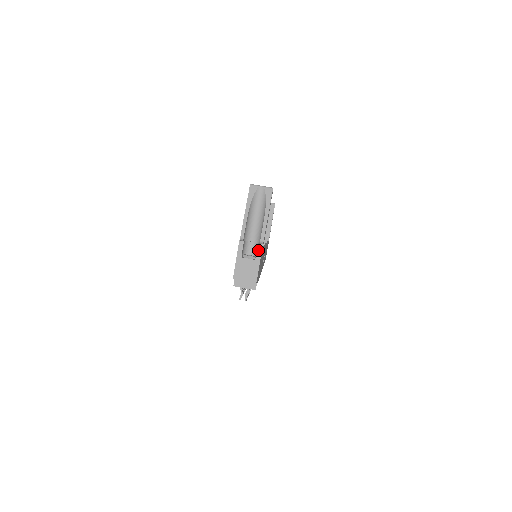
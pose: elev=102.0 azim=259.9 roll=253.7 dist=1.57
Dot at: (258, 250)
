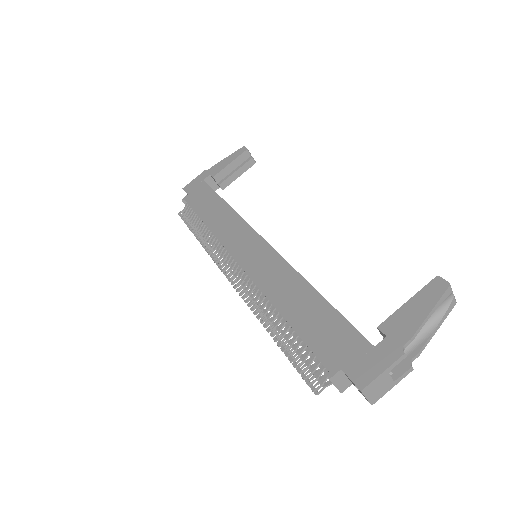
Dot at: (406, 373)
